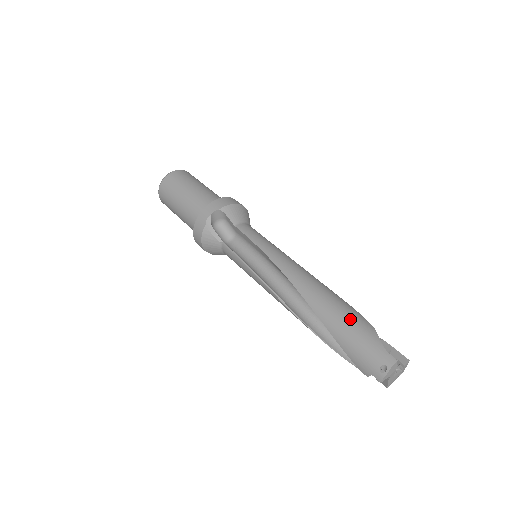
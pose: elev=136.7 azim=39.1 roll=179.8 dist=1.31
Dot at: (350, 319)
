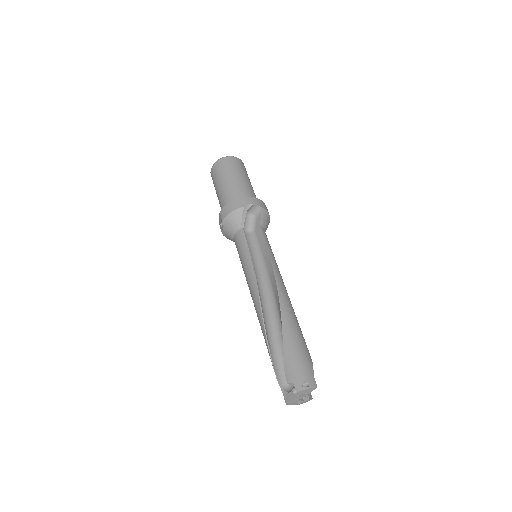
Dot at: (302, 340)
